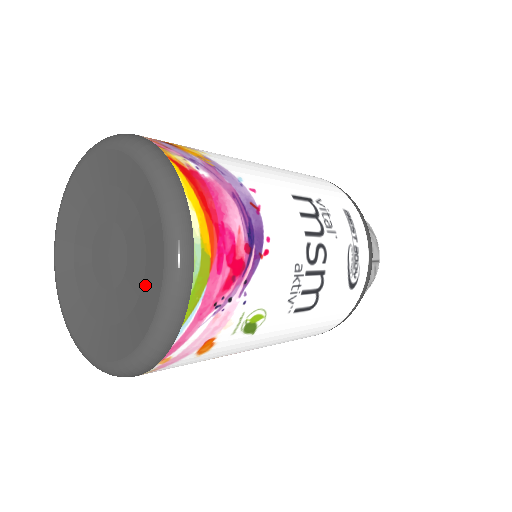
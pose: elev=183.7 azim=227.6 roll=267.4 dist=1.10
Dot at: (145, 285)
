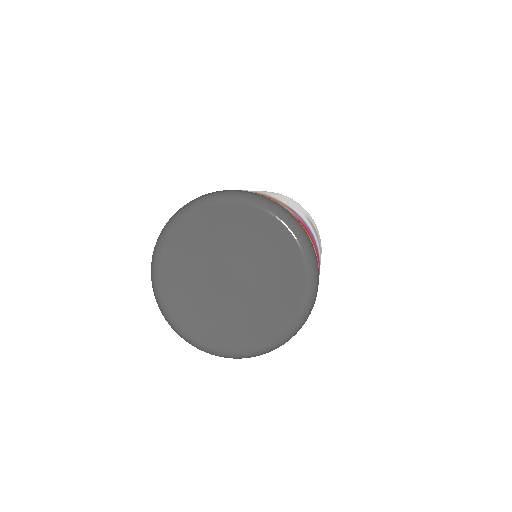
Dot at: (282, 295)
